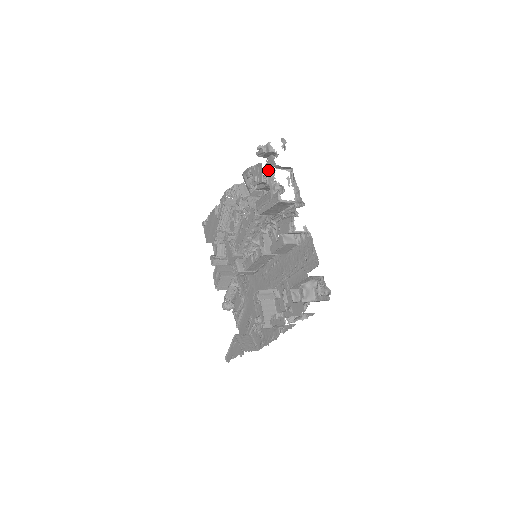
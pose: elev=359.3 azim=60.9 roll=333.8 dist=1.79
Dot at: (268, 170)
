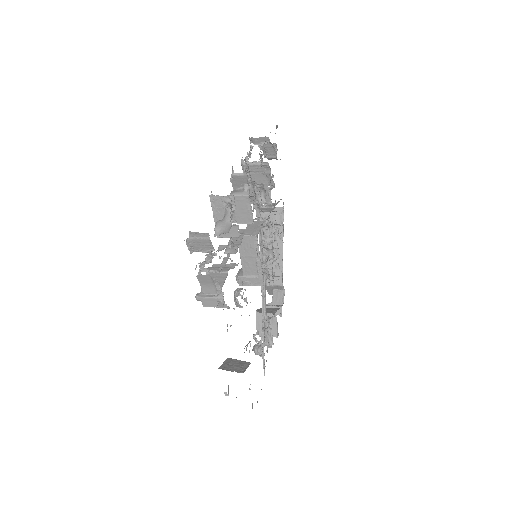
Dot at: occluded
